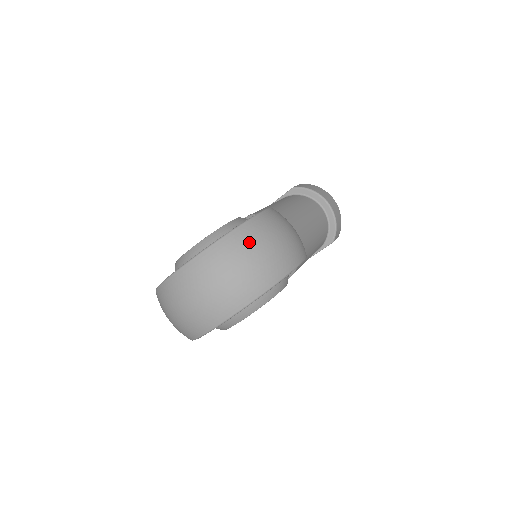
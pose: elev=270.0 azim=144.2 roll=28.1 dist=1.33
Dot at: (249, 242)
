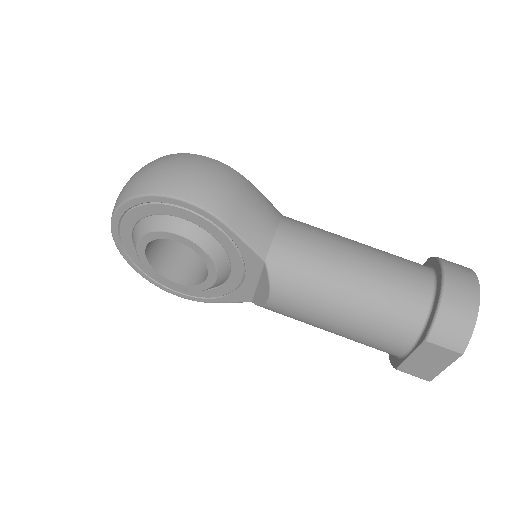
Dot at: (156, 161)
